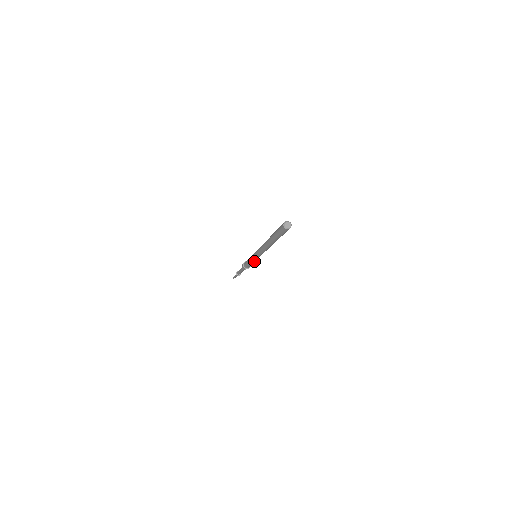
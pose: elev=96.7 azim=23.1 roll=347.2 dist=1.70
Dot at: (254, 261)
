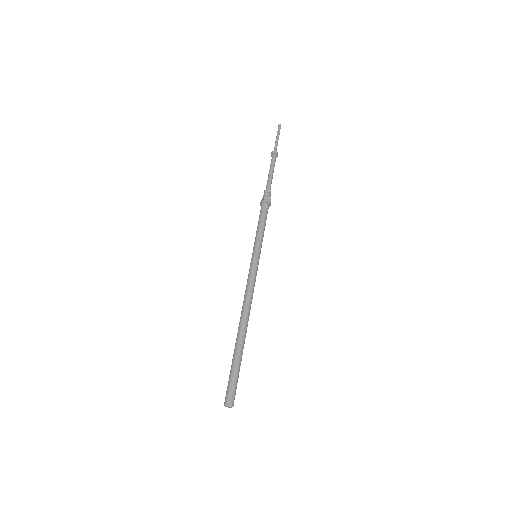
Dot at: (261, 242)
